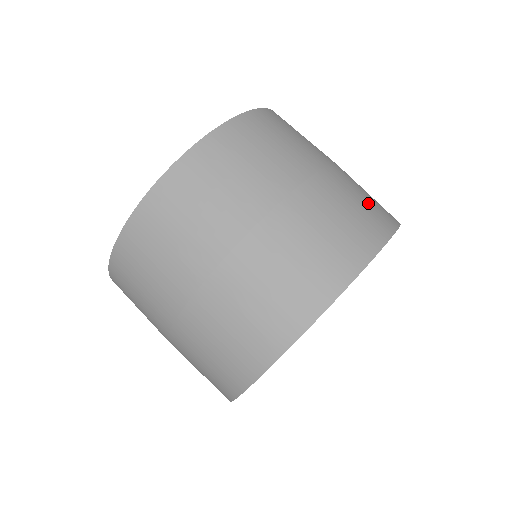
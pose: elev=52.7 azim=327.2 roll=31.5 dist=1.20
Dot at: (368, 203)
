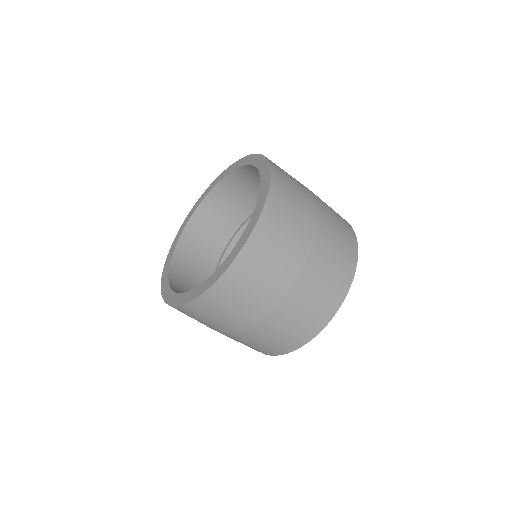
Dot at: (337, 266)
